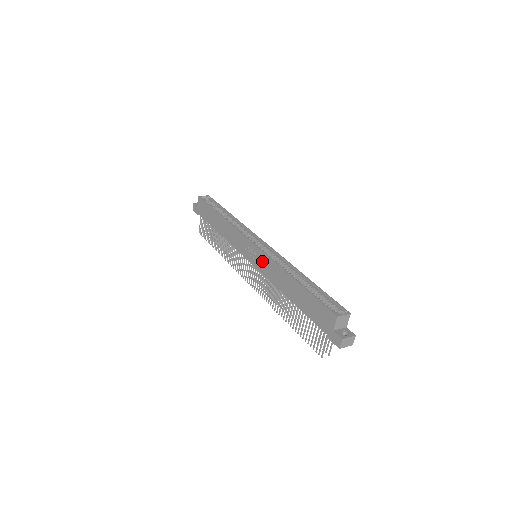
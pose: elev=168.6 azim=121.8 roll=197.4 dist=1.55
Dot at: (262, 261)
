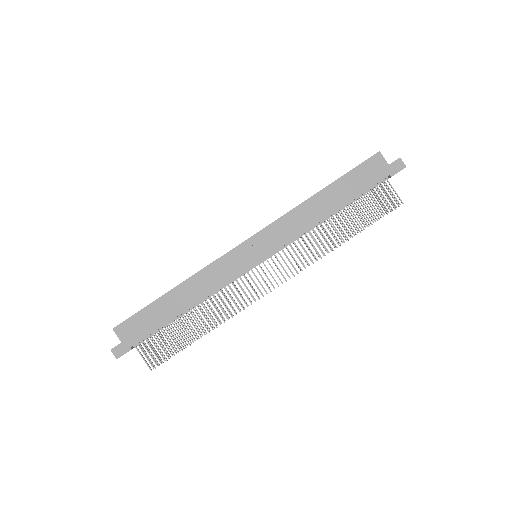
Dot at: (274, 234)
